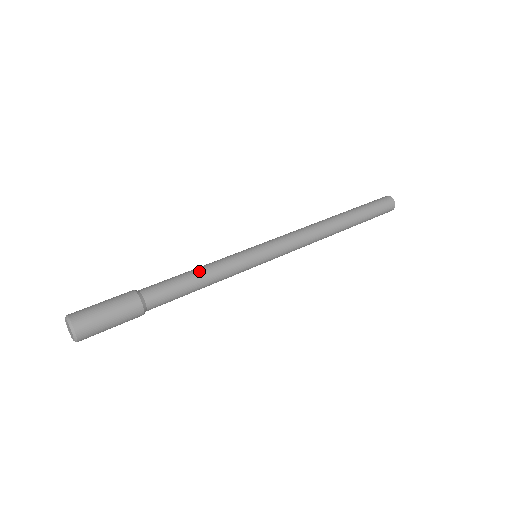
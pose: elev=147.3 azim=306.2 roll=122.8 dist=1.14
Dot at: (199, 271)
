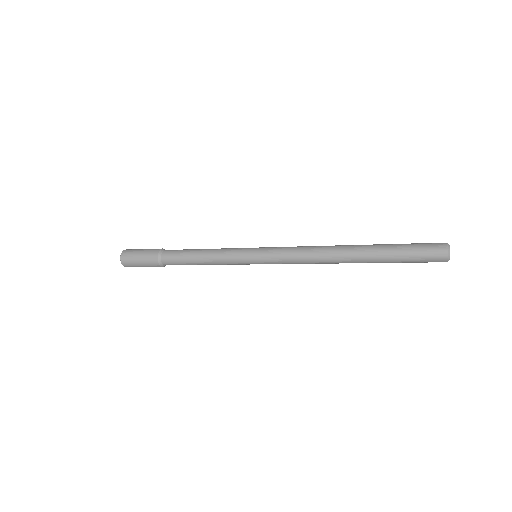
Dot at: occluded
